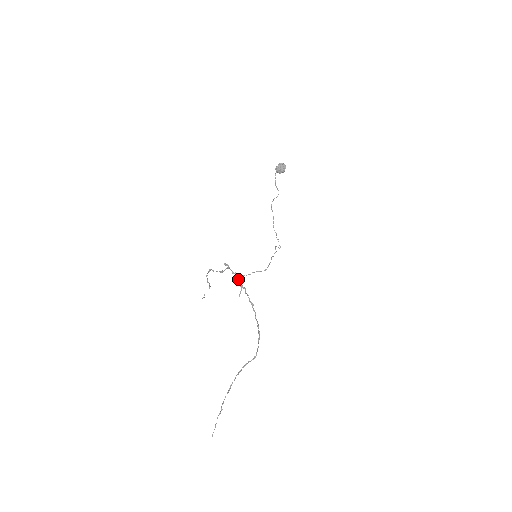
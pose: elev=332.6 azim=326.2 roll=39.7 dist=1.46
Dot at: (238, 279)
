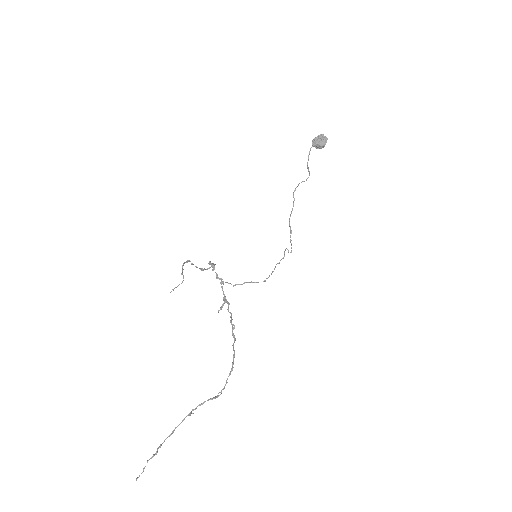
Dot at: (222, 288)
